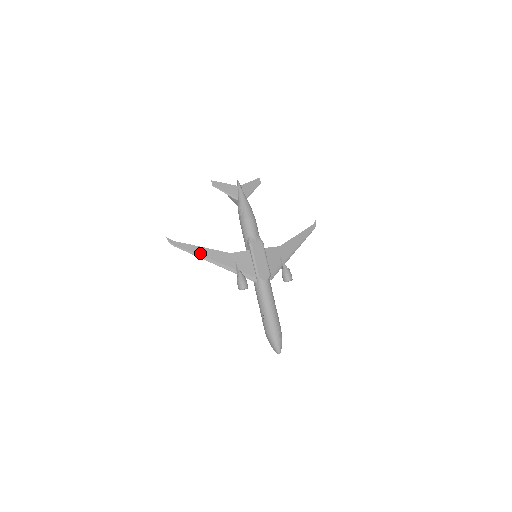
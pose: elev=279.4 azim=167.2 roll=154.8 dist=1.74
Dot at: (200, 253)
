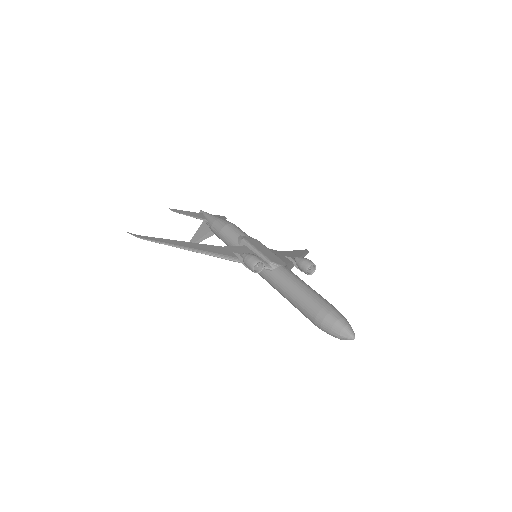
Dot at: (181, 245)
